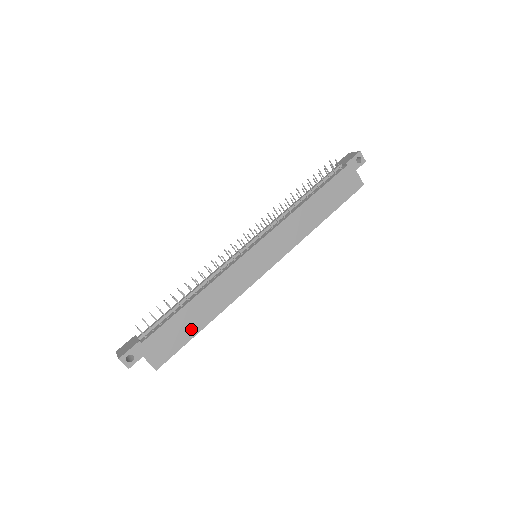
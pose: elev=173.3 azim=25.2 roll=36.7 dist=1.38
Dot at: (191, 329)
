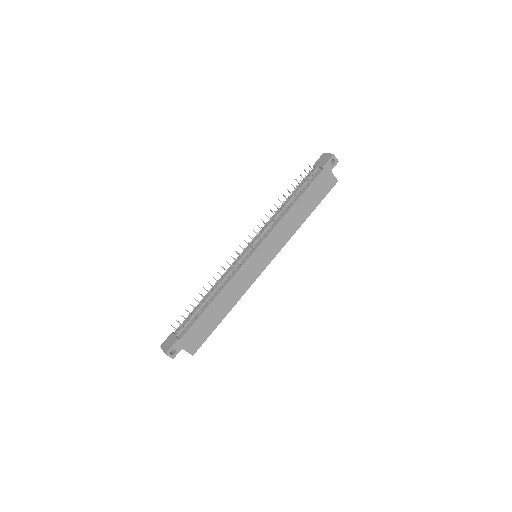
Dot at: (214, 322)
